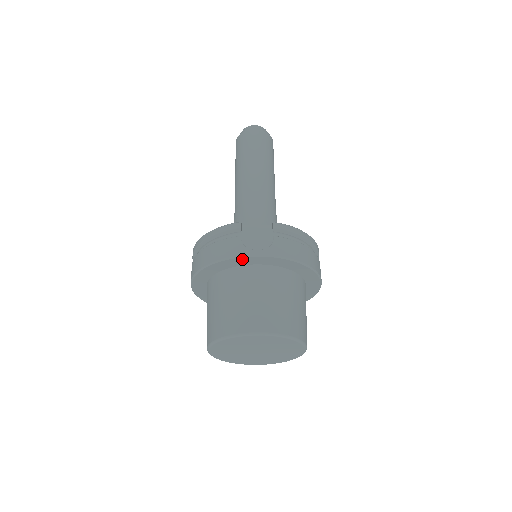
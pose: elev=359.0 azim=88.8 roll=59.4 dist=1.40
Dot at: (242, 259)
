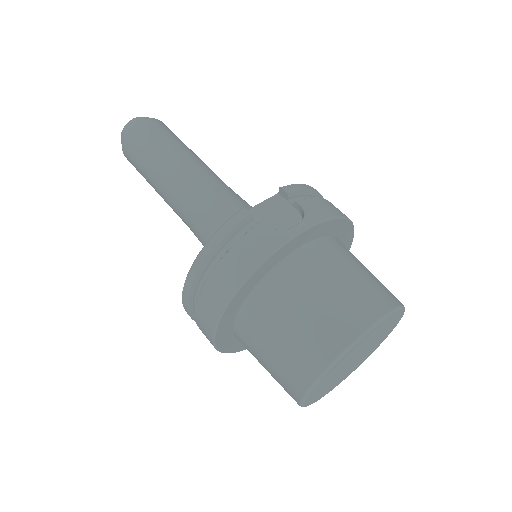
Dot at: (284, 248)
